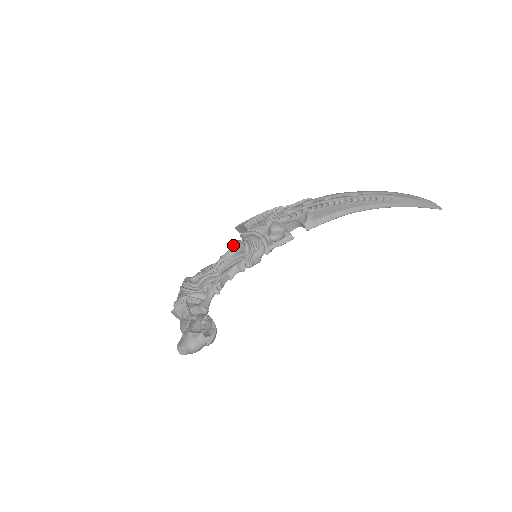
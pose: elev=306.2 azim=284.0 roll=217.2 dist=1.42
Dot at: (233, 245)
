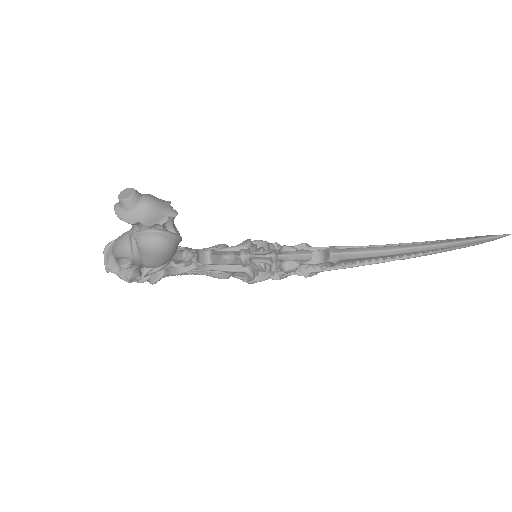
Dot at: occluded
